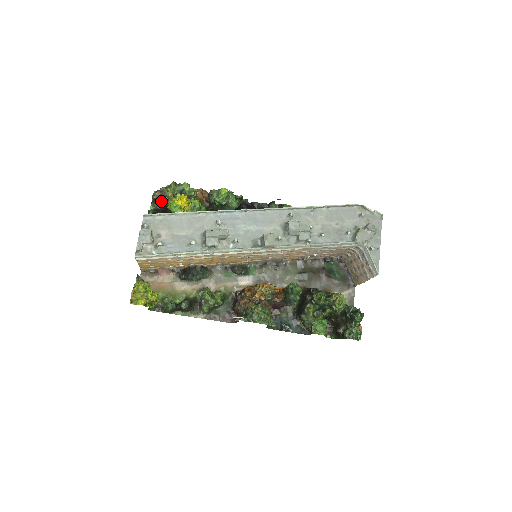
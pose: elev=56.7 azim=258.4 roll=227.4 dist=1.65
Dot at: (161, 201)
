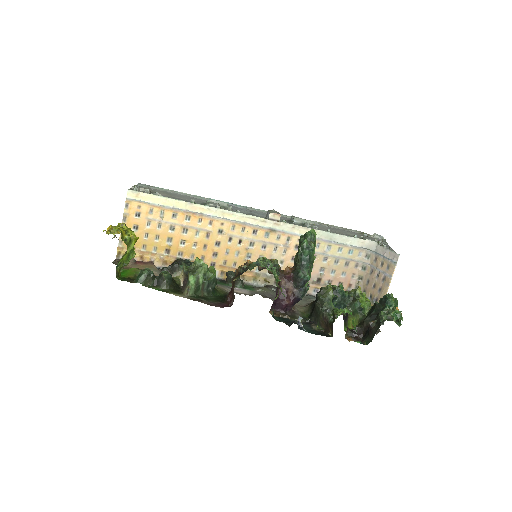
Dot at: occluded
